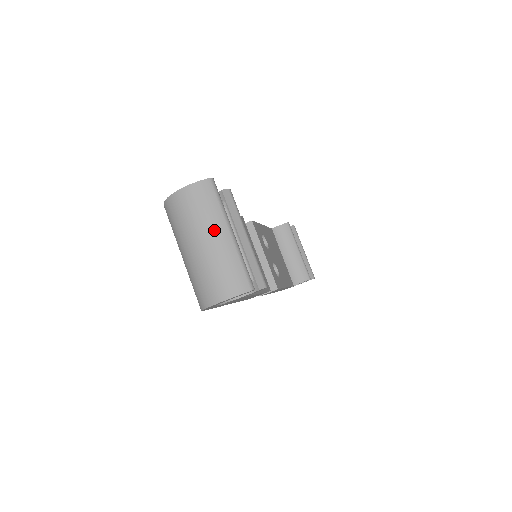
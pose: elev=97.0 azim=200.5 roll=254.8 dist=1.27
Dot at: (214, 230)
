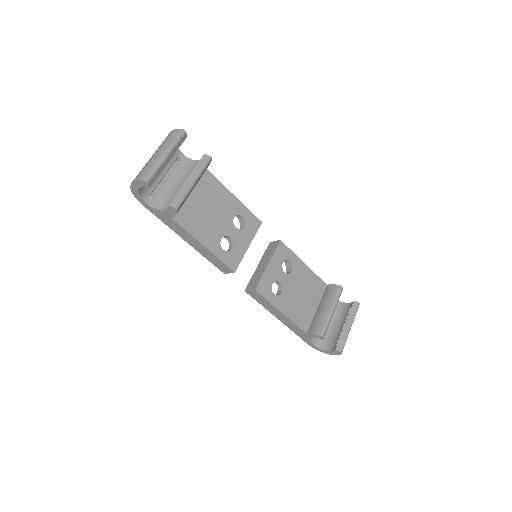
Dot at: (160, 150)
